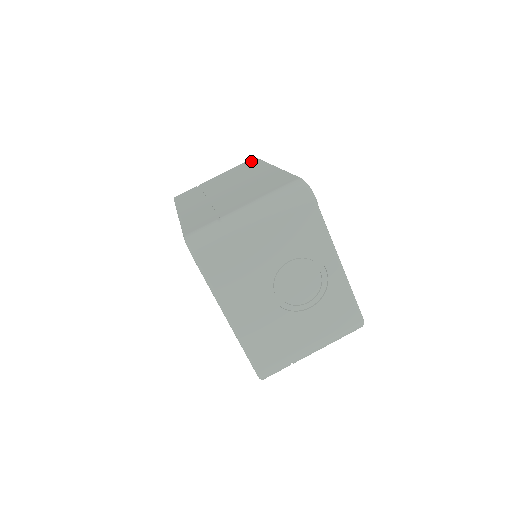
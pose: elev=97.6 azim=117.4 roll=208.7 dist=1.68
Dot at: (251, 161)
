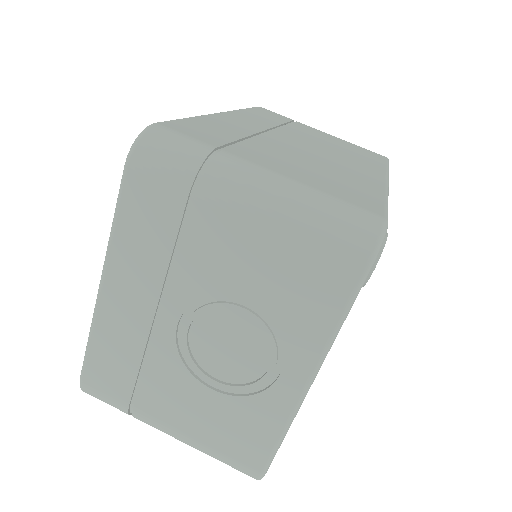
Dot at: (377, 155)
